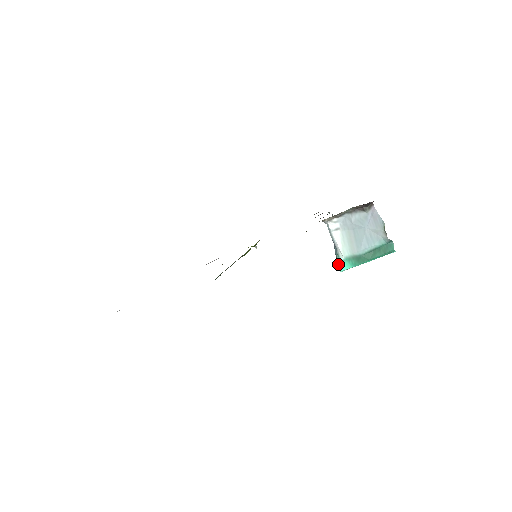
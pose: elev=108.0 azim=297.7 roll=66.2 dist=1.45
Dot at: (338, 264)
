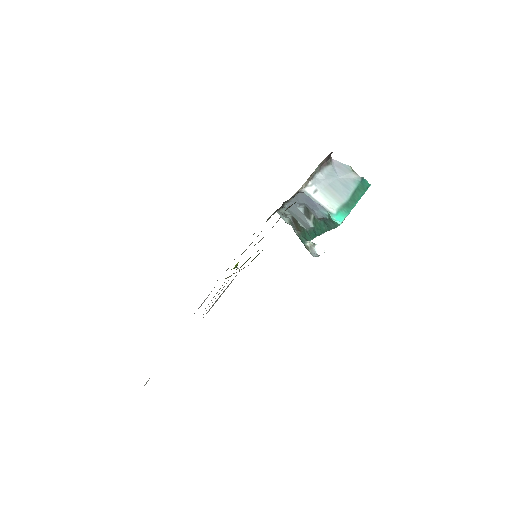
Dot at: (335, 218)
